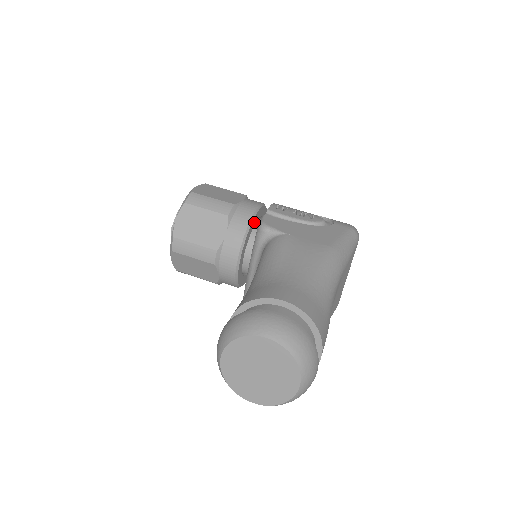
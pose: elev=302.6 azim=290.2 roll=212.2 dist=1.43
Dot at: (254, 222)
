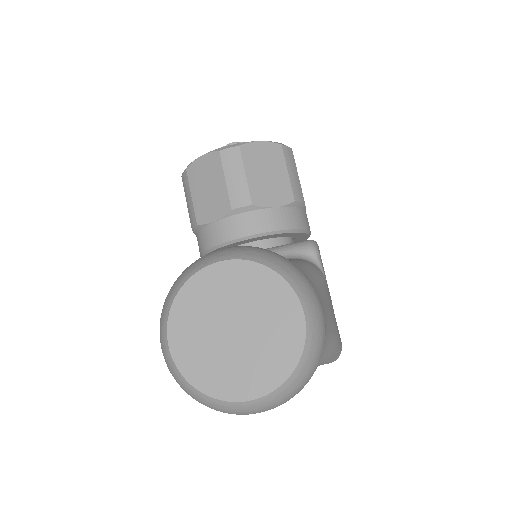
Dot at: (295, 235)
